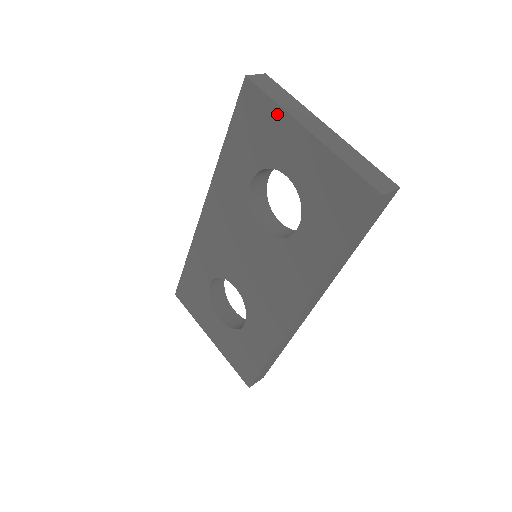
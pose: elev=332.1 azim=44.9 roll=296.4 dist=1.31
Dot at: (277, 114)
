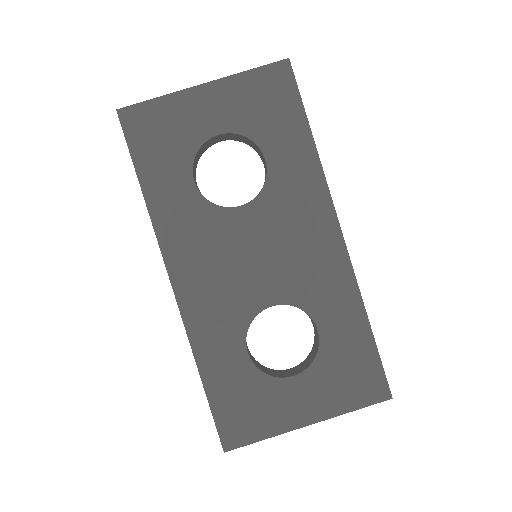
Dot at: (168, 103)
